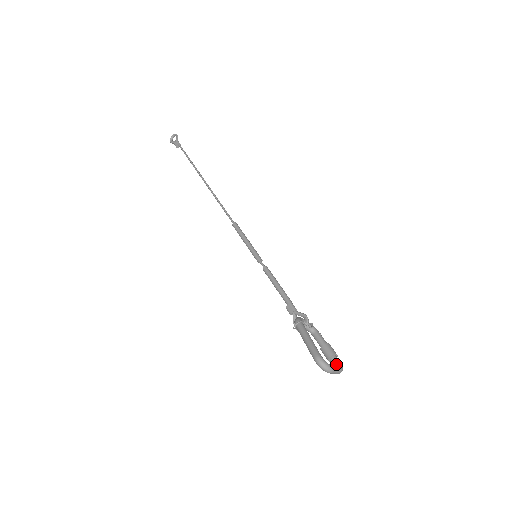
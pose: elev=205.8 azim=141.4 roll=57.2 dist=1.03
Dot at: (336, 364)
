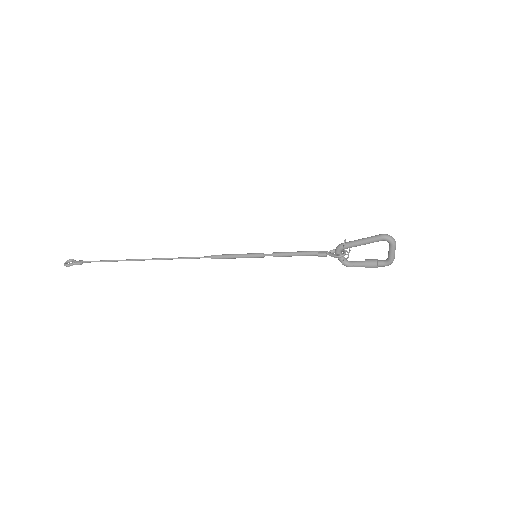
Dot at: (386, 259)
